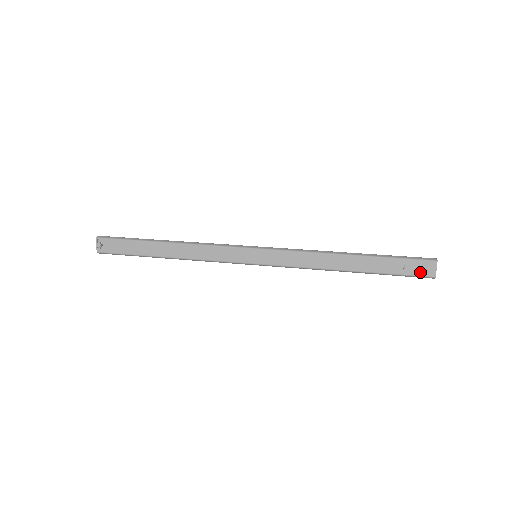
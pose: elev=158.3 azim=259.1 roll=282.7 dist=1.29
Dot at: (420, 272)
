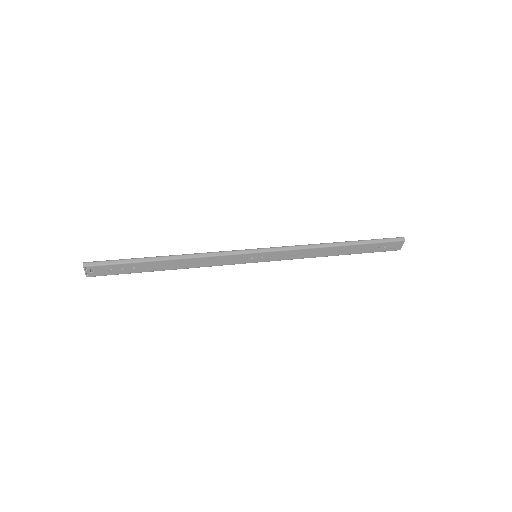
Dot at: (390, 249)
